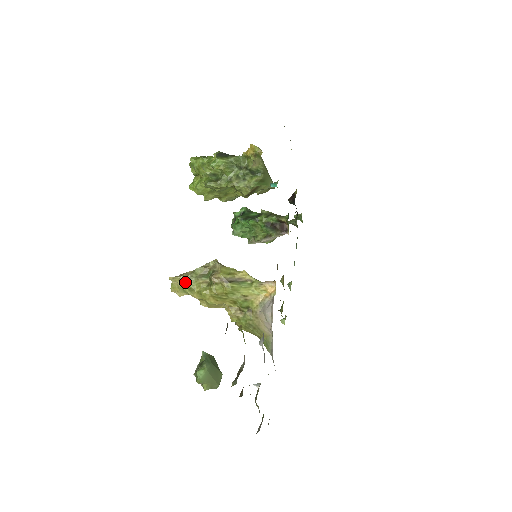
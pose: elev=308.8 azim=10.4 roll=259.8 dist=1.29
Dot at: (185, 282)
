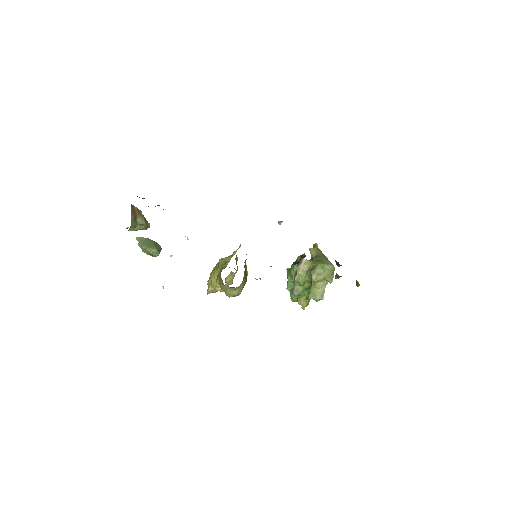
Dot at: occluded
